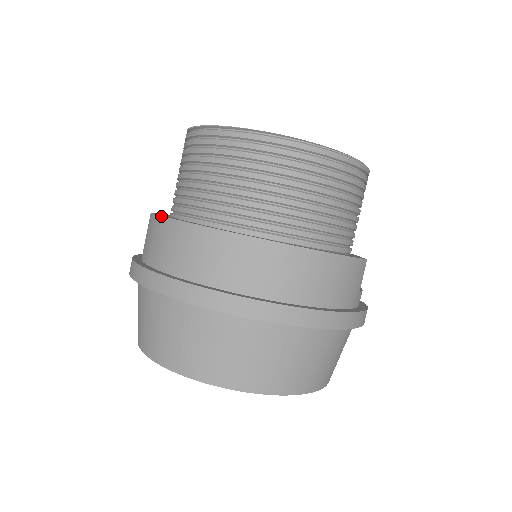
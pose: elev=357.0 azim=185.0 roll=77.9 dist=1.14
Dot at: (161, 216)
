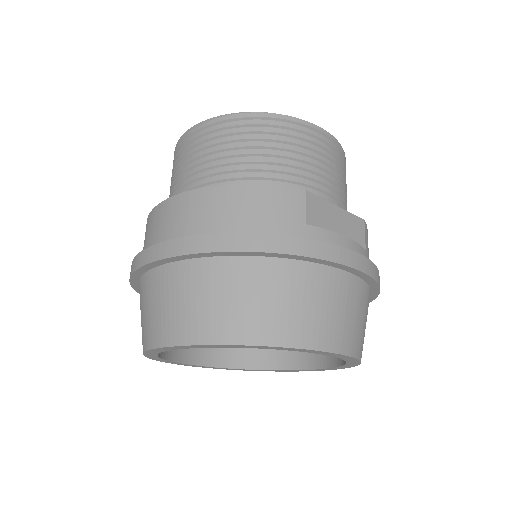
Dot at: occluded
